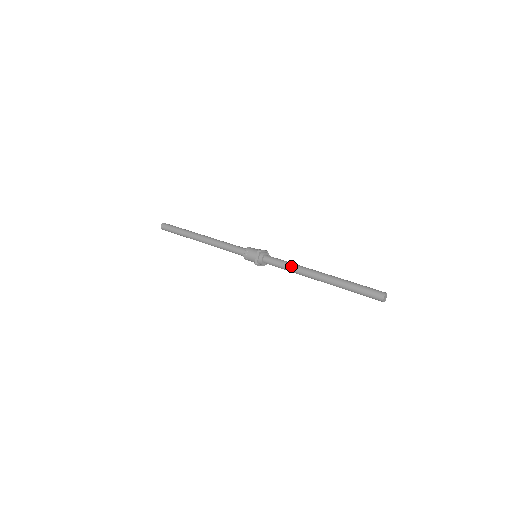
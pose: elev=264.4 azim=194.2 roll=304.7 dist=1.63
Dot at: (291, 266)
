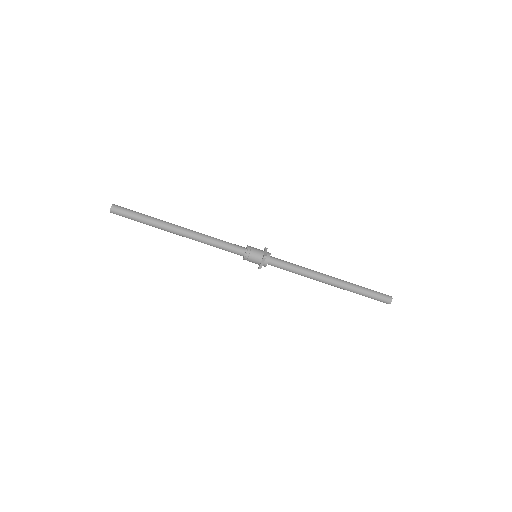
Dot at: (301, 272)
